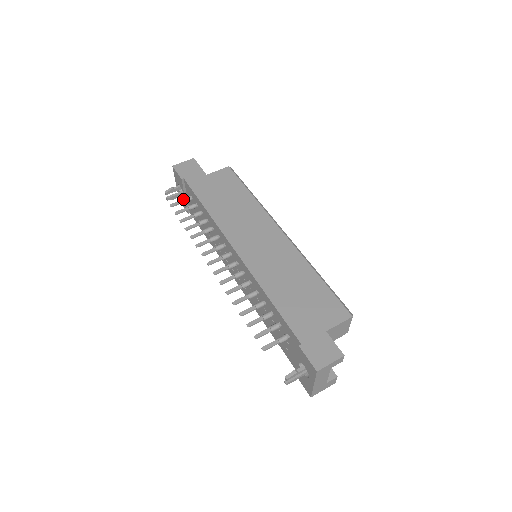
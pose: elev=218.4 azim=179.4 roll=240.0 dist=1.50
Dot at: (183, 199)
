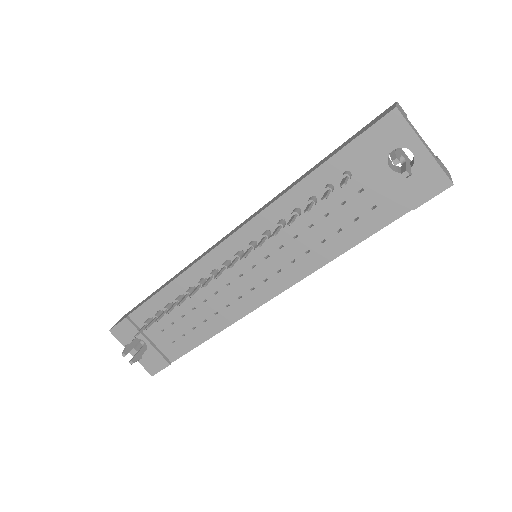
Dot at: (143, 323)
